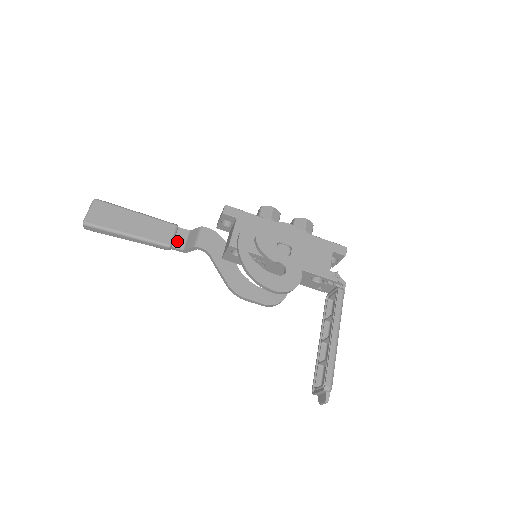
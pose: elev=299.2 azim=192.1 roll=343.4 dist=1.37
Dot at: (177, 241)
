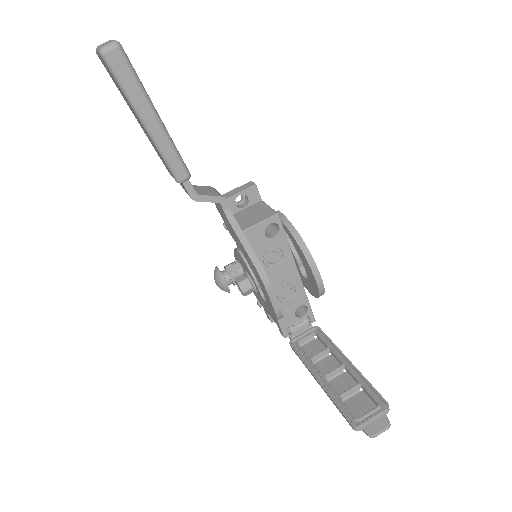
Dot at: occluded
